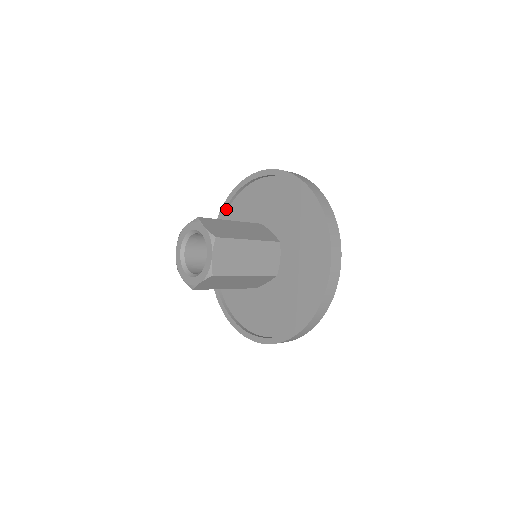
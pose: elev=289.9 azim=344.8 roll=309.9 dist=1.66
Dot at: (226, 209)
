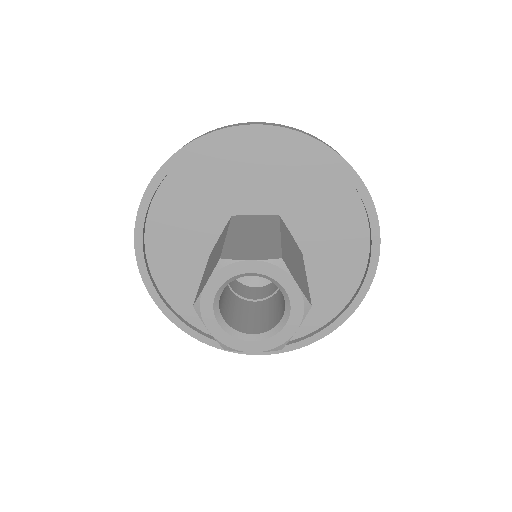
Dot at: (143, 242)
